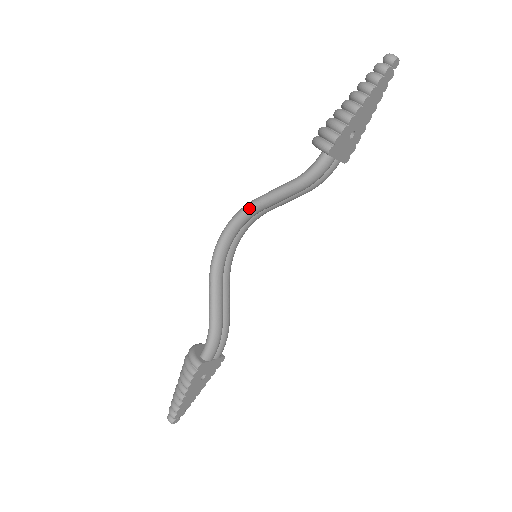
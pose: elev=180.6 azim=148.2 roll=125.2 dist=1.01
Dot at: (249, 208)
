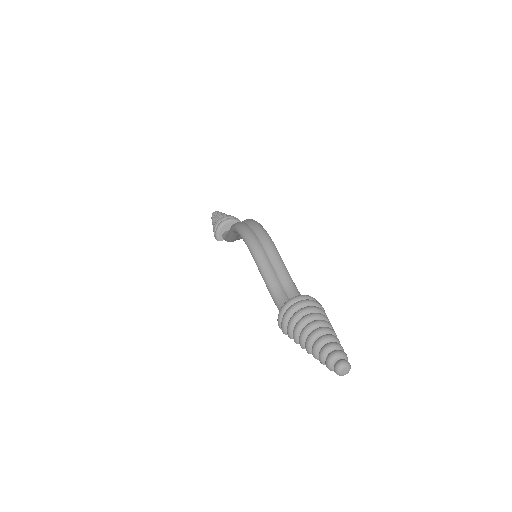
Dot at: (251, 253)
